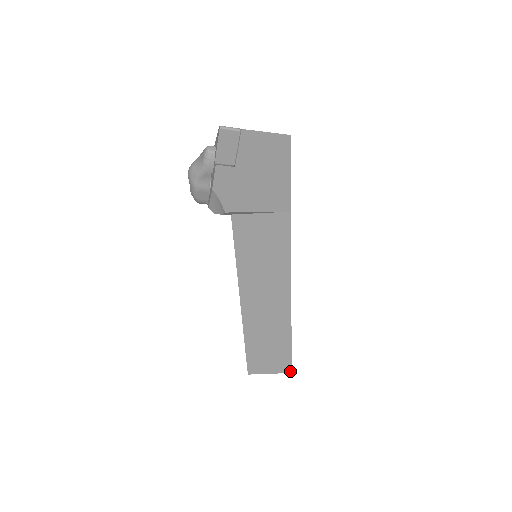
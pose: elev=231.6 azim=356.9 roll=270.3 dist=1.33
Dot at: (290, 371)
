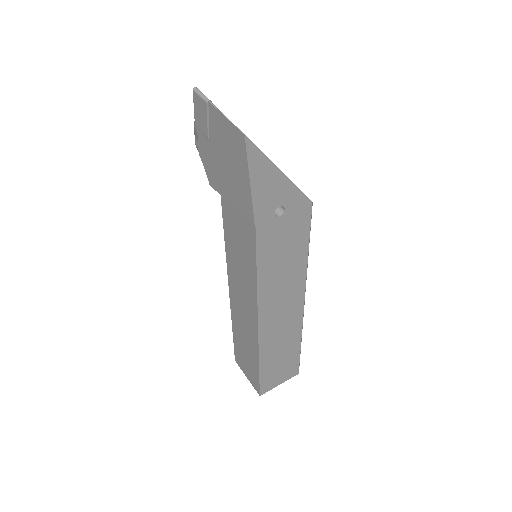
Dot at: (259, 393)
